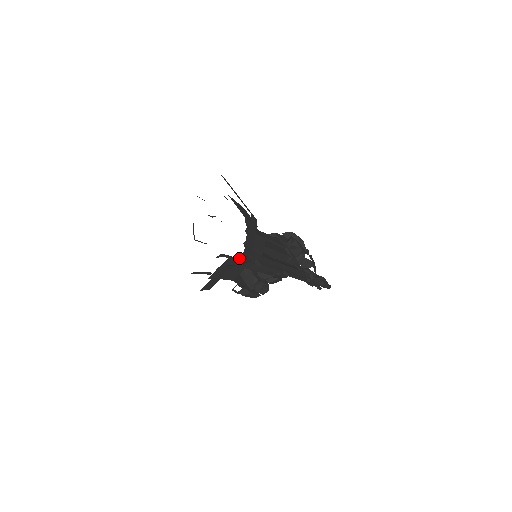
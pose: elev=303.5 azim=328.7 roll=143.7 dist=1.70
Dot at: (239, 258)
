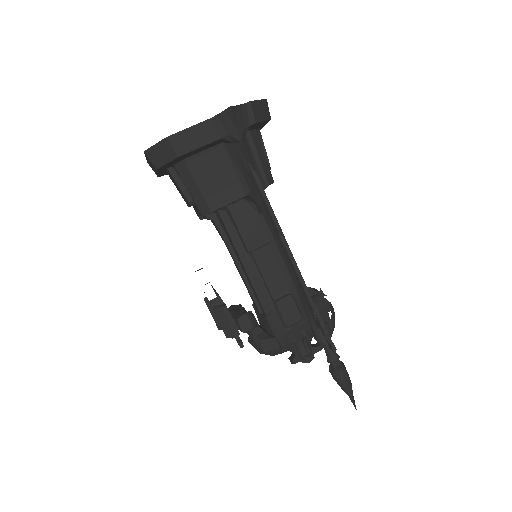
Dot at: (232, 165)
